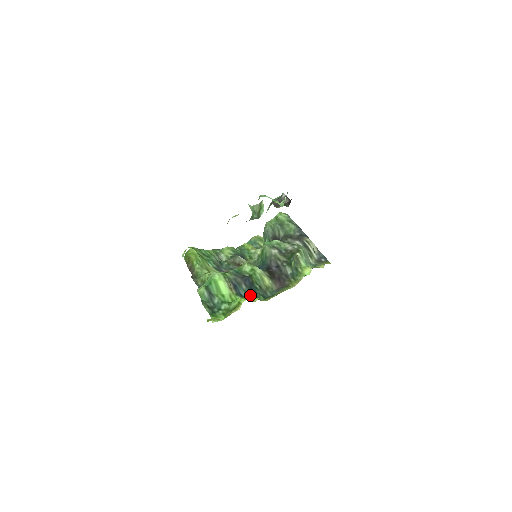
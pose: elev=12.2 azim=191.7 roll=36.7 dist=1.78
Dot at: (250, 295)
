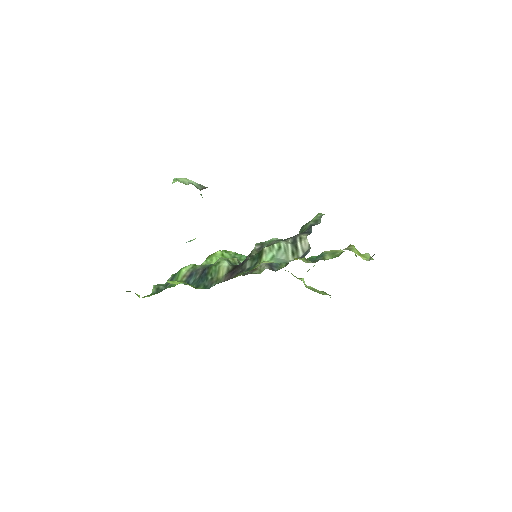
Dot at: (195, 284)
